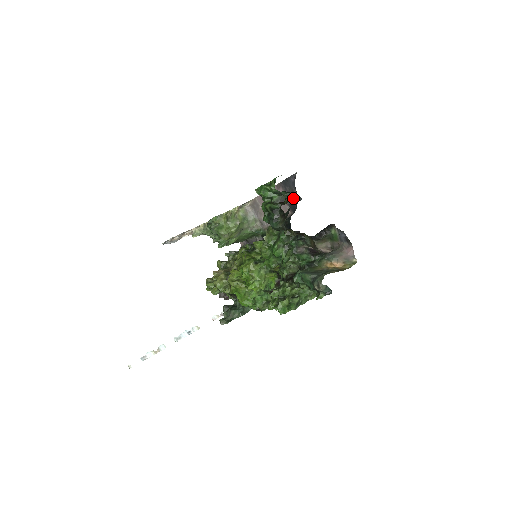
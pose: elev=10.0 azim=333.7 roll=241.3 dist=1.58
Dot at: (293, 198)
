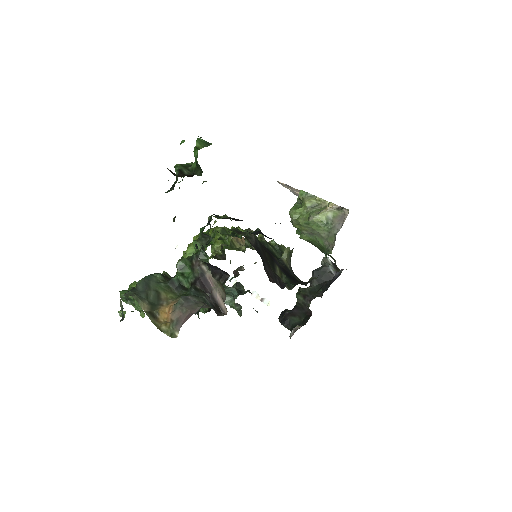
Dot at: occluded
